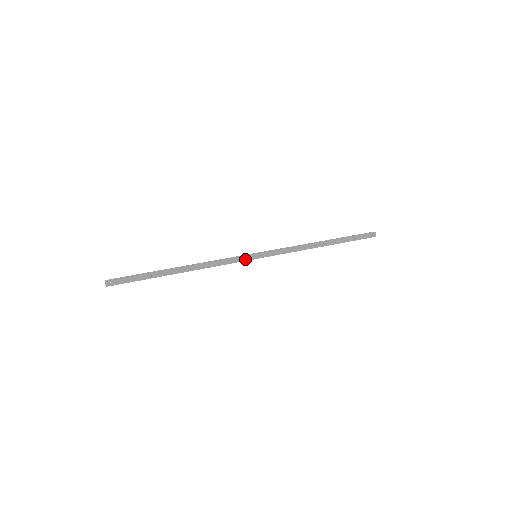
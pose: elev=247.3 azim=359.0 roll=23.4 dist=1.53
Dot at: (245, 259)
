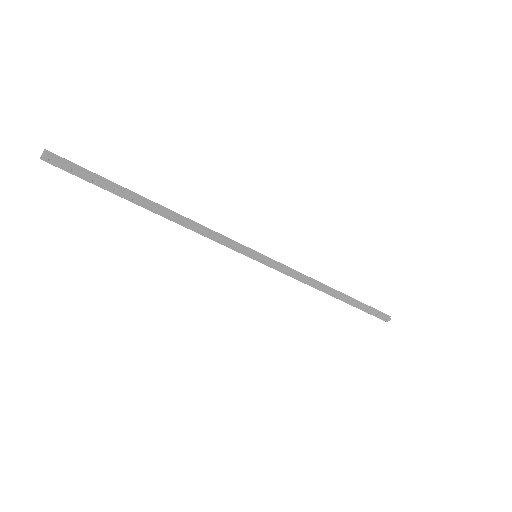
Dot at: (241, 251)
